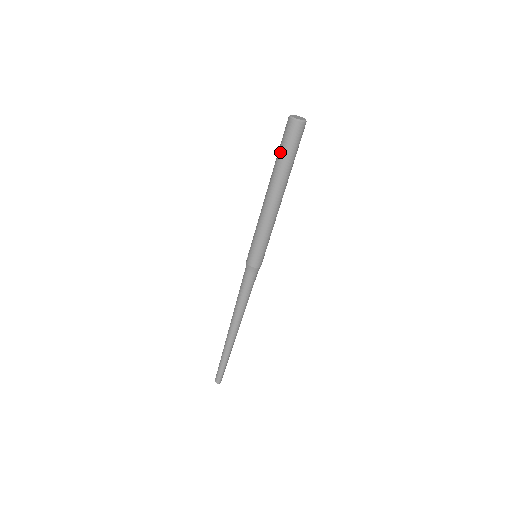
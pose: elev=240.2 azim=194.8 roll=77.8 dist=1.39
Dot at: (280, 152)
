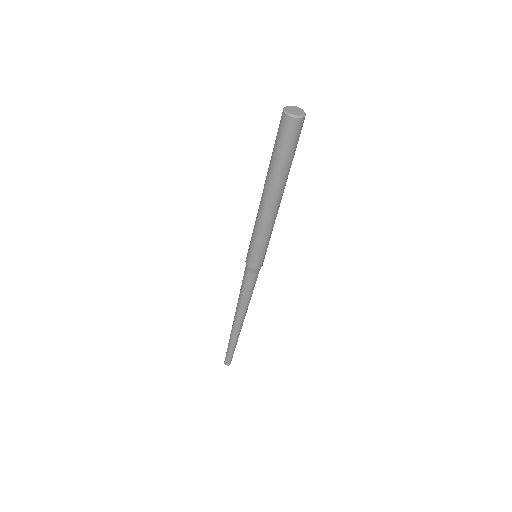
Dot at: (274, 152)
